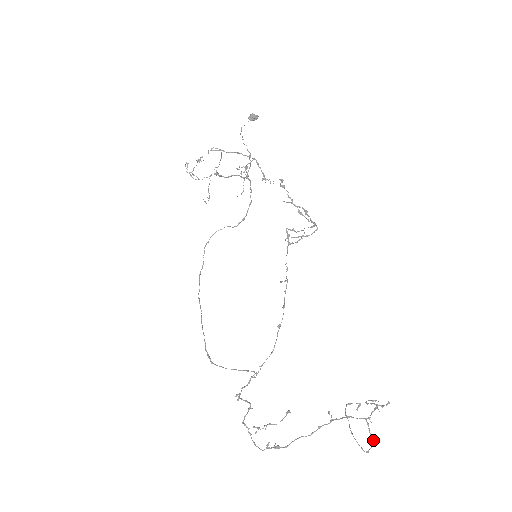
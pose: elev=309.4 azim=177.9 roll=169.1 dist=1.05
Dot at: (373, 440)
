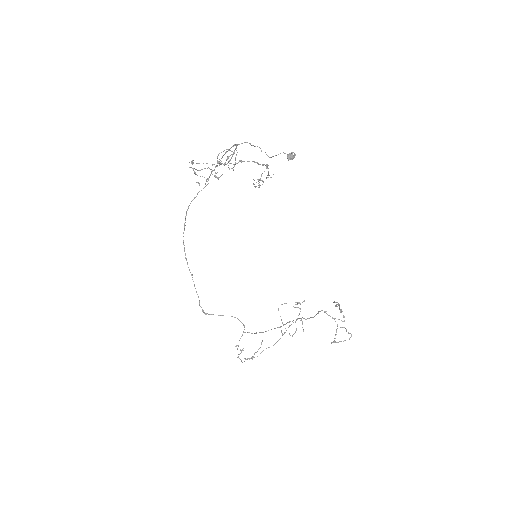
Dot at: (296, 330)
